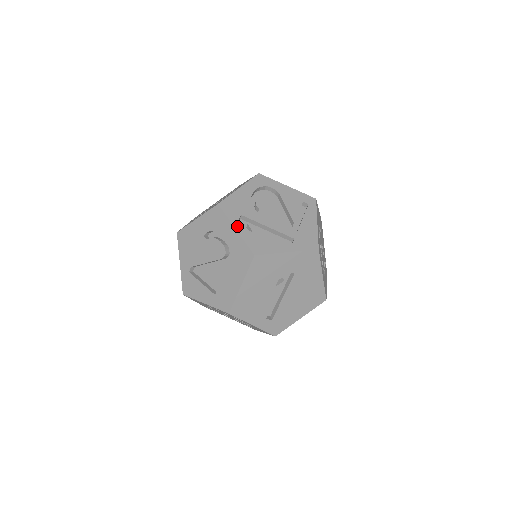
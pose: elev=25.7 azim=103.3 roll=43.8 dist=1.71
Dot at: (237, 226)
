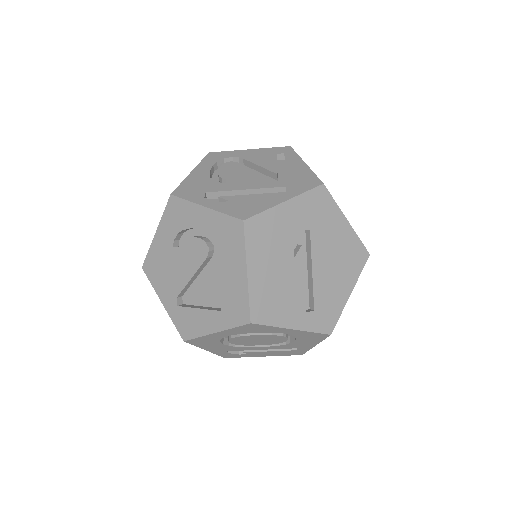
Dot at: (205, 203)
